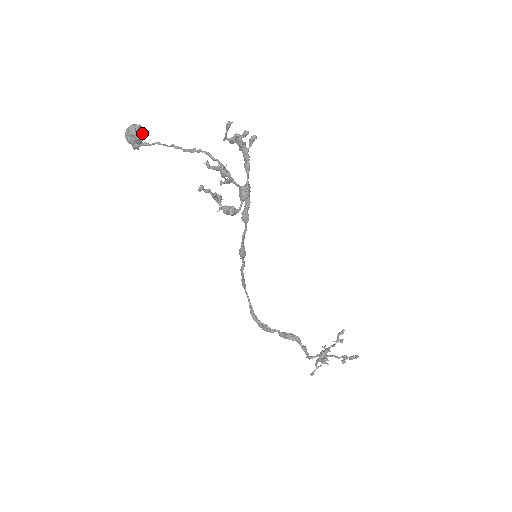
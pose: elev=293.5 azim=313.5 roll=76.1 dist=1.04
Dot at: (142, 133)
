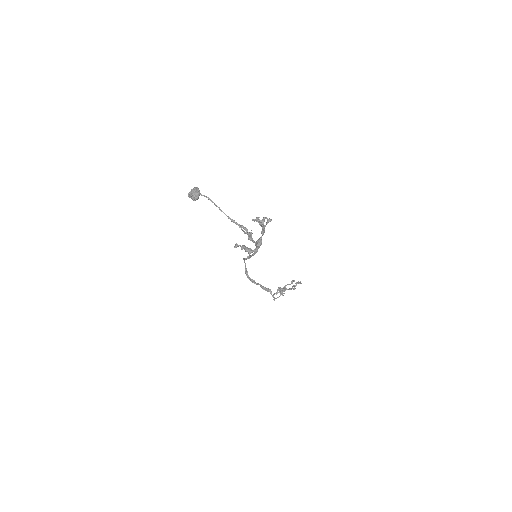
Dot at: (199, 195)
